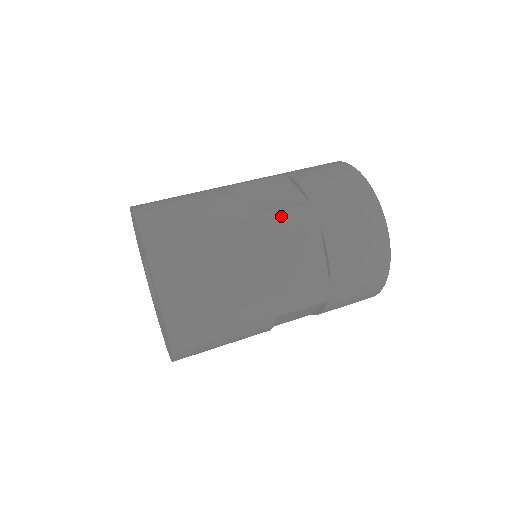
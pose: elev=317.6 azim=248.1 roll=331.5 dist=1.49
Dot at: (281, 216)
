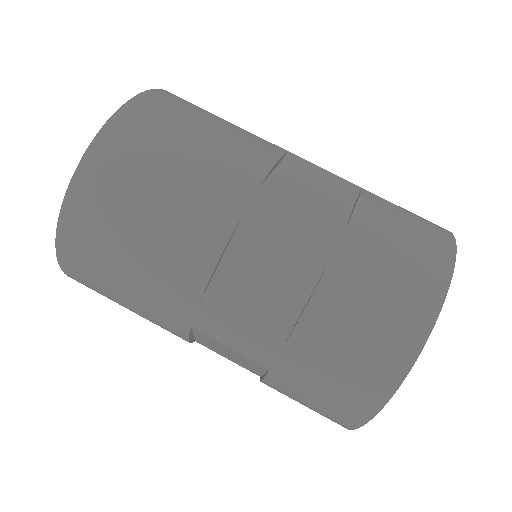
Dot at: (291, 211)
